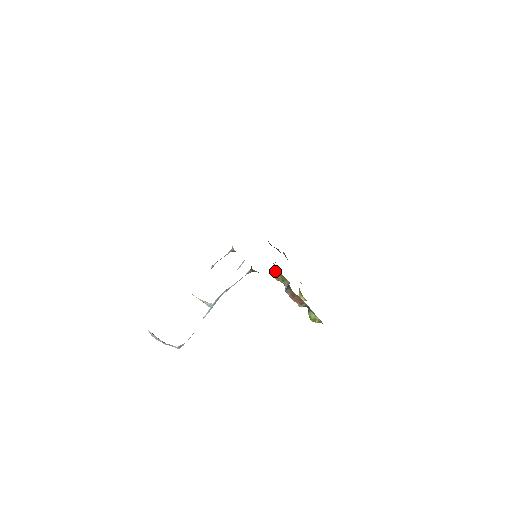
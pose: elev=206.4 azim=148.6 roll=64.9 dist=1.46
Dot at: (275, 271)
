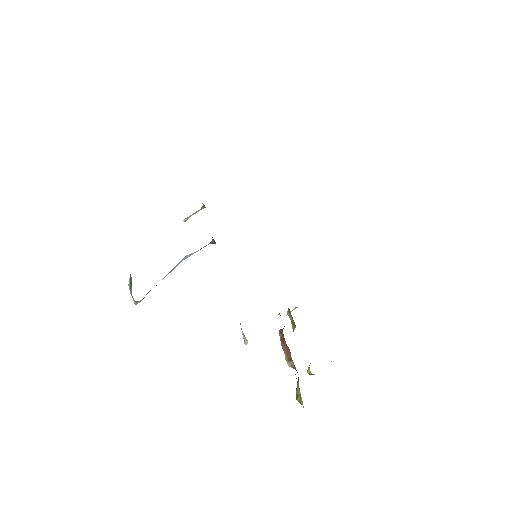
Dot at: occluded
